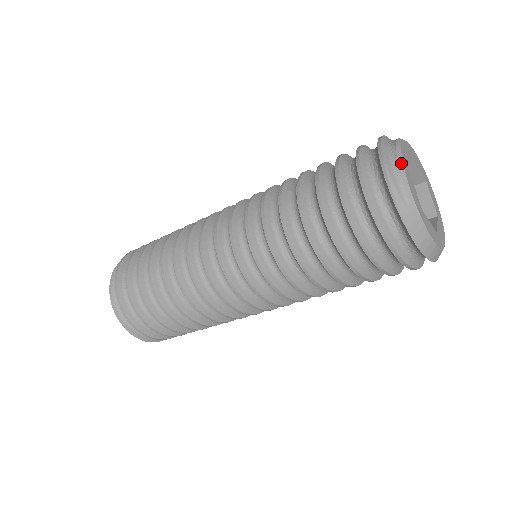
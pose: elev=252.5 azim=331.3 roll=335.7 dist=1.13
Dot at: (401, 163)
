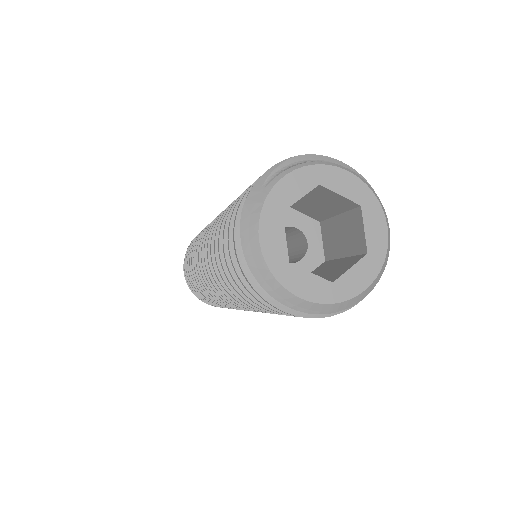
Dot at: (308, 164)
